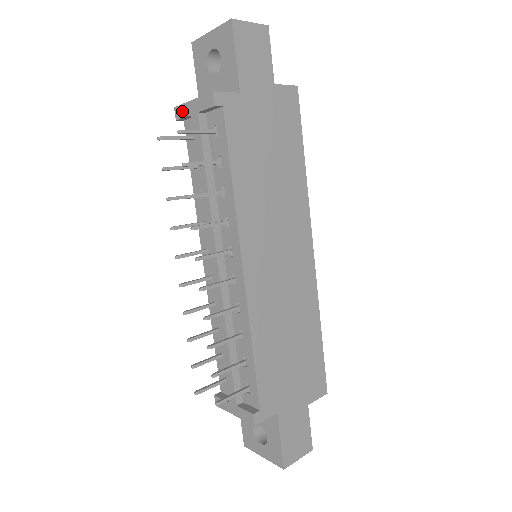
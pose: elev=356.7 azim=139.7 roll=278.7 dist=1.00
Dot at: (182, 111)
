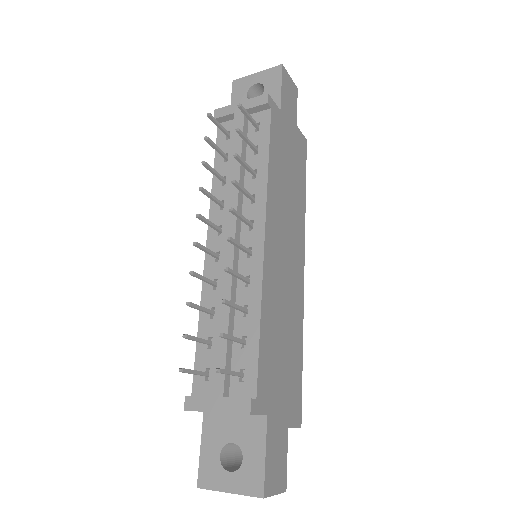
Dot at: (225, 111)
